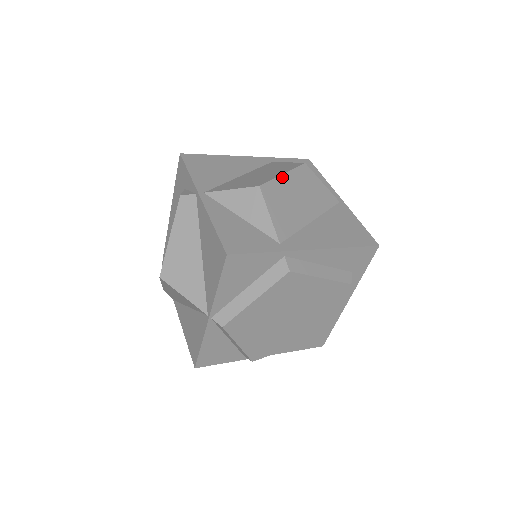
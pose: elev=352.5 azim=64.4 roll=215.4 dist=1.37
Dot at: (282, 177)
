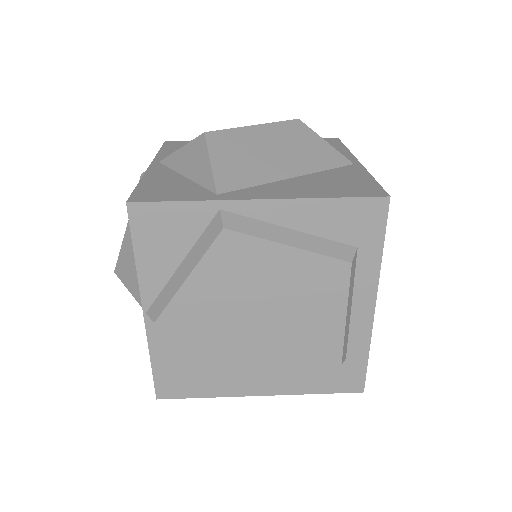
Dot at: (250, 128)
